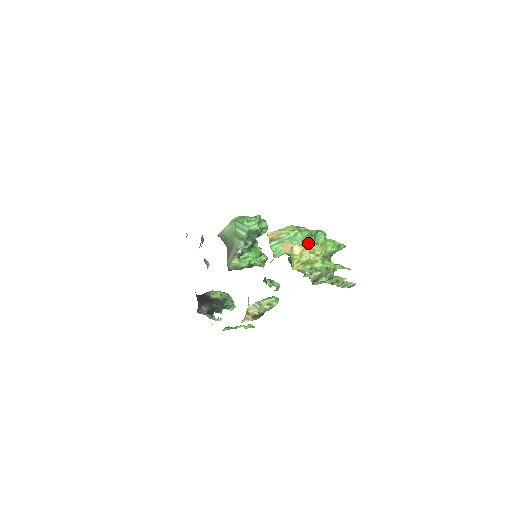
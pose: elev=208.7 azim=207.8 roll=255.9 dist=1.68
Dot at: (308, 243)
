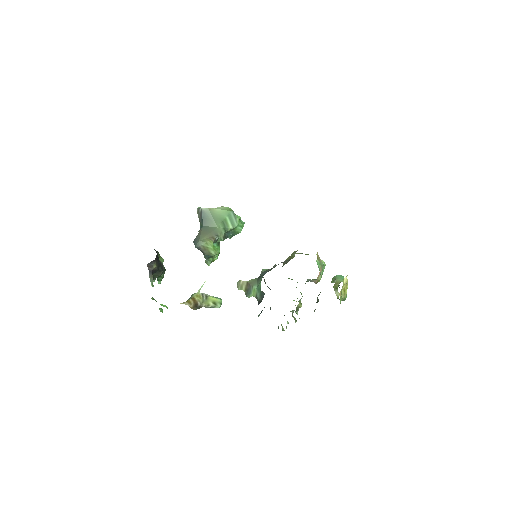
Dot at: occluded
